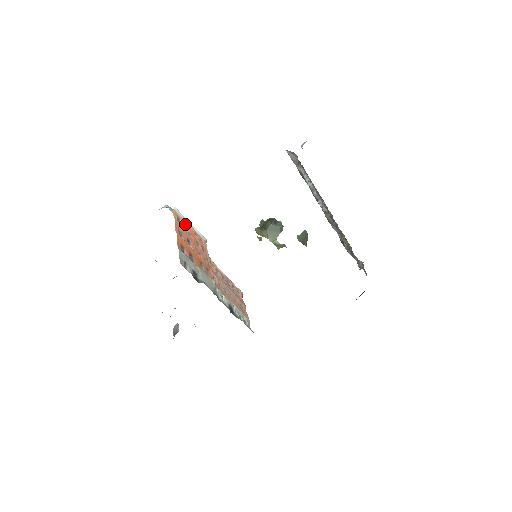
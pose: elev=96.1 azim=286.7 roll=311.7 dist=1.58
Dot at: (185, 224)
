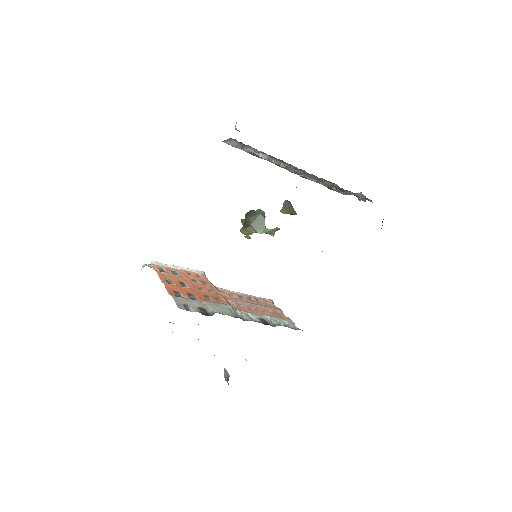
Dot at: (172, 270)
